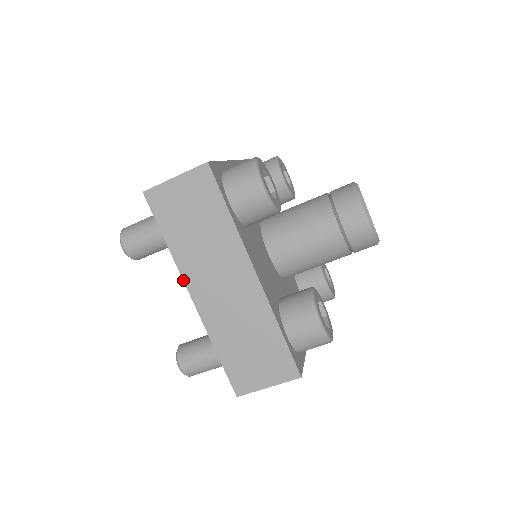
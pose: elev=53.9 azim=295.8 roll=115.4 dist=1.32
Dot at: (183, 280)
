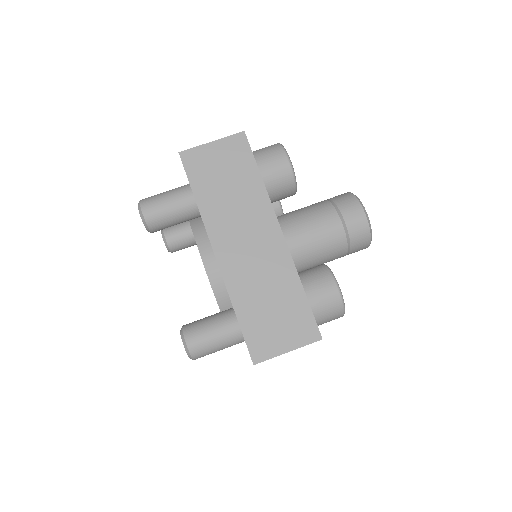
Dot at: occluded
